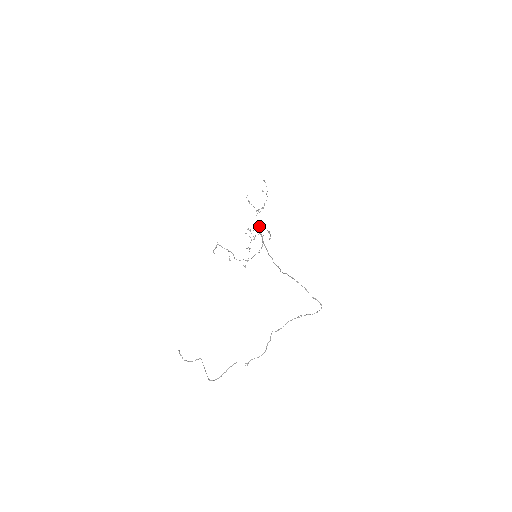
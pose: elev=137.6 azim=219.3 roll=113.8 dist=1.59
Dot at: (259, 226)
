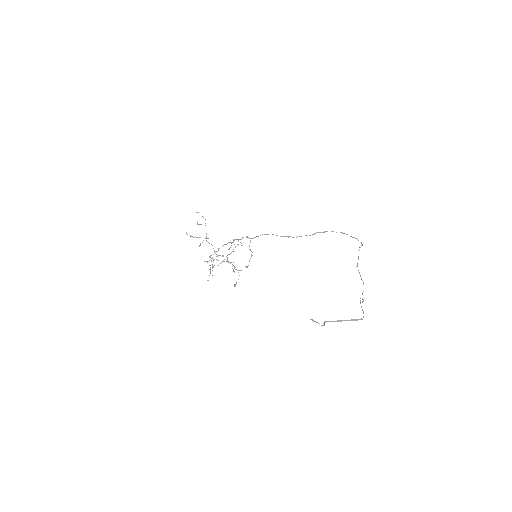
Dot at: (227, 243)
